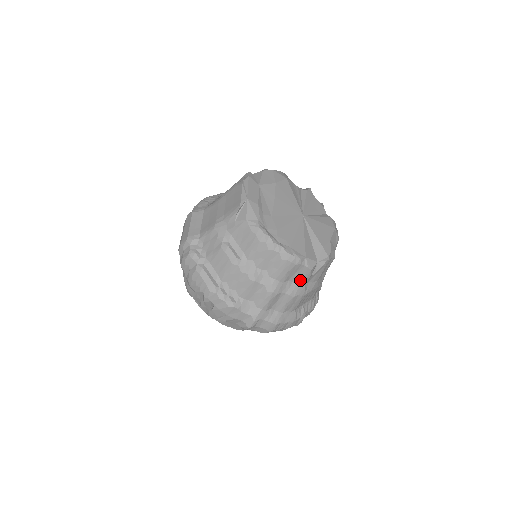
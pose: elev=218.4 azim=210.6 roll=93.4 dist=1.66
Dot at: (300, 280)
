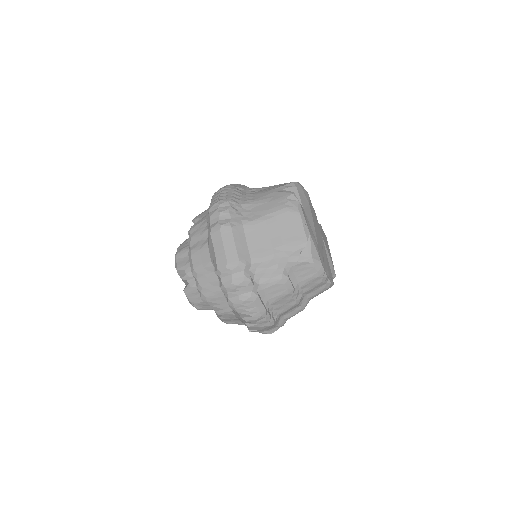
Dot at: occluded
